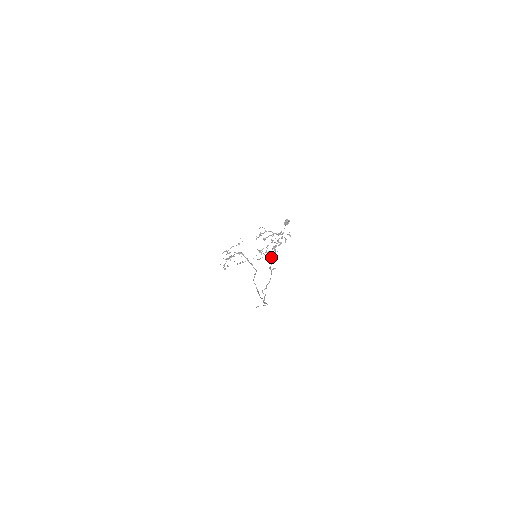
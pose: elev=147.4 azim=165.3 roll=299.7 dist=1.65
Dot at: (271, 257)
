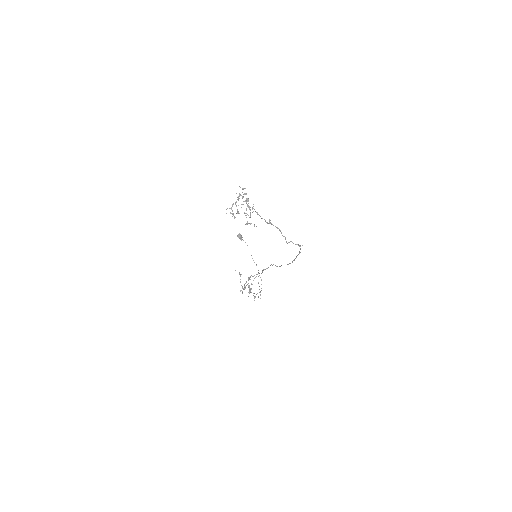
Dot at: occluded
